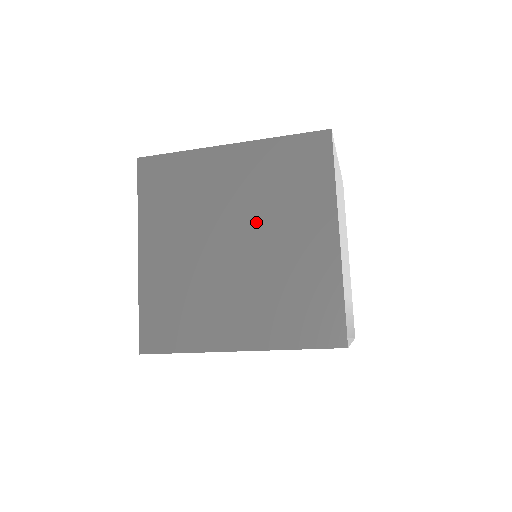
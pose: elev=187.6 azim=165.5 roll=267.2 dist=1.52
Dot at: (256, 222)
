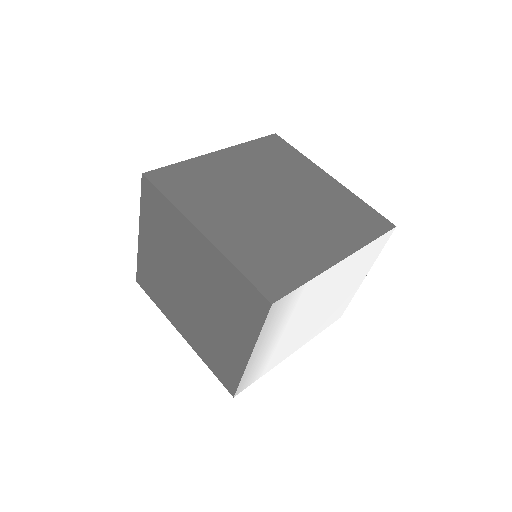
Dot at: (301, 208)
